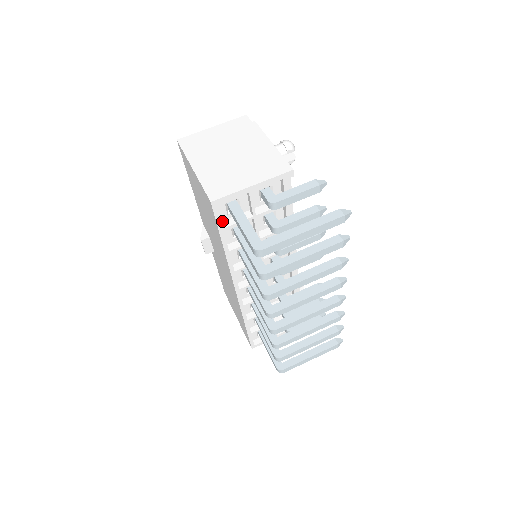
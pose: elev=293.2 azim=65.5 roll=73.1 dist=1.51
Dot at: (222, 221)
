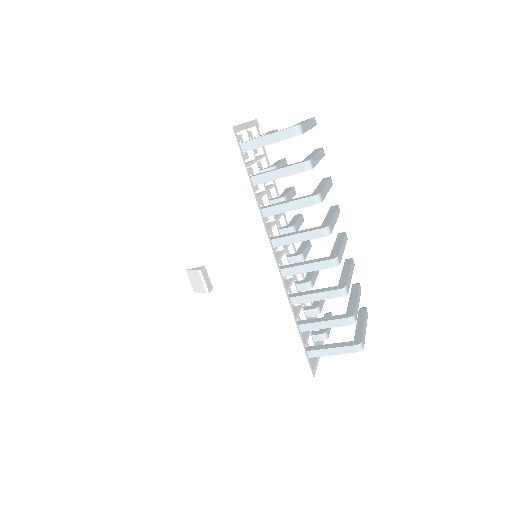
Dot at: occluded
